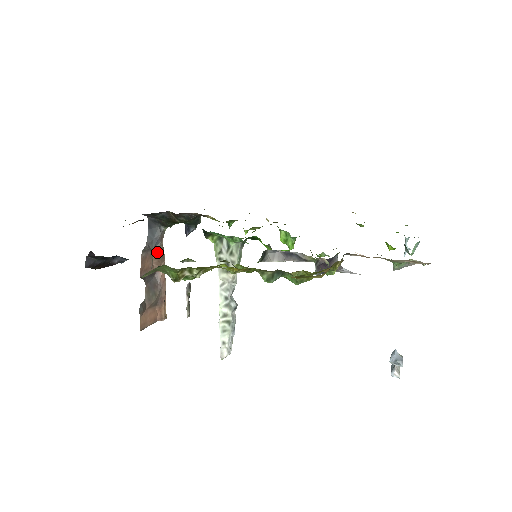
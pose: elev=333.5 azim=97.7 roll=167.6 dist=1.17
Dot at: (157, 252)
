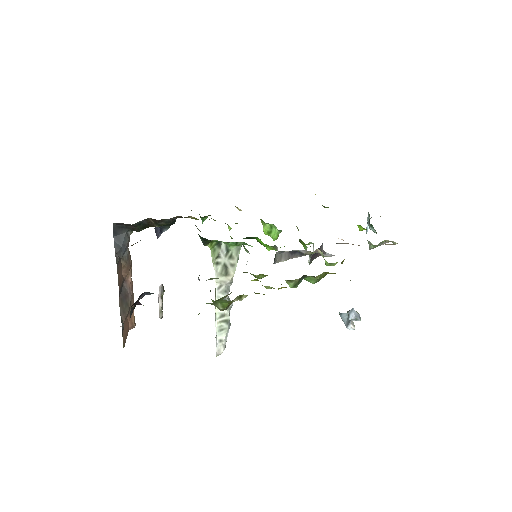
Dot at: (126, 260)
